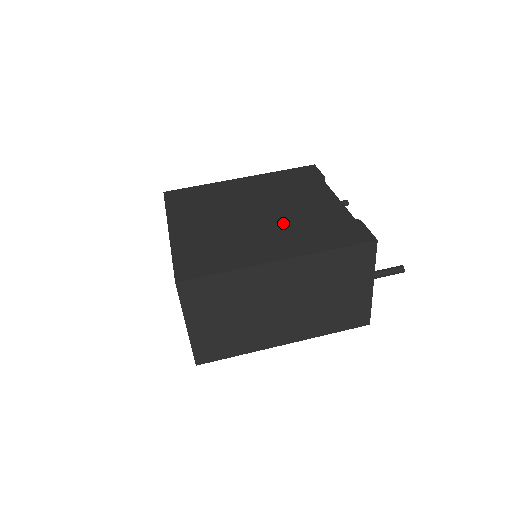
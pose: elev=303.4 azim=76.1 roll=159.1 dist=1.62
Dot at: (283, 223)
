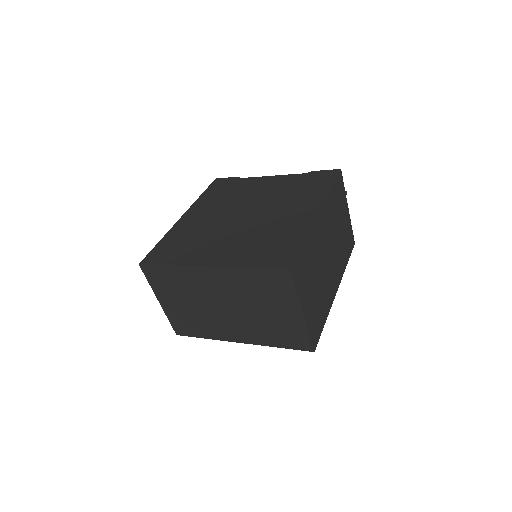
Dot at: (274, 204)
